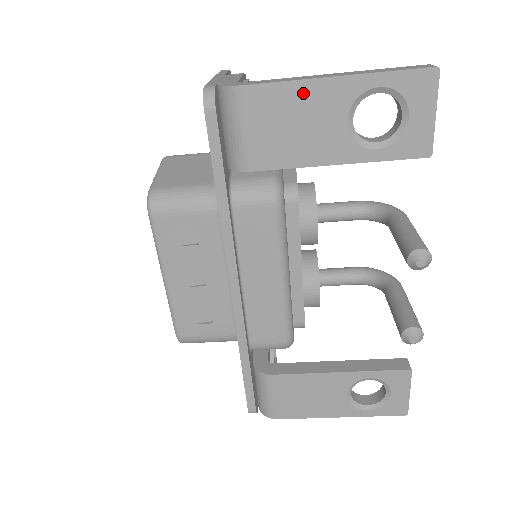
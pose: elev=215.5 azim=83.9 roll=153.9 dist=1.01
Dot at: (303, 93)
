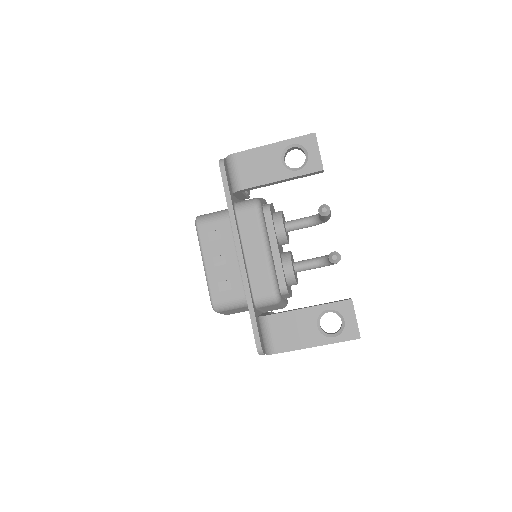
Dot at: (260, 152)
